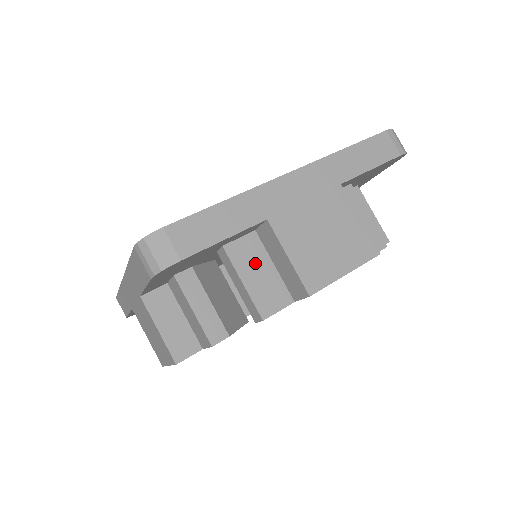
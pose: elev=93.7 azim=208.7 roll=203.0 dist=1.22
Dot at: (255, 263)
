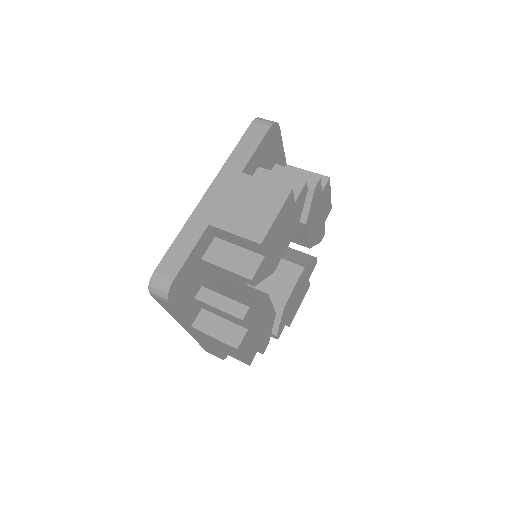
Dot at: occluded
